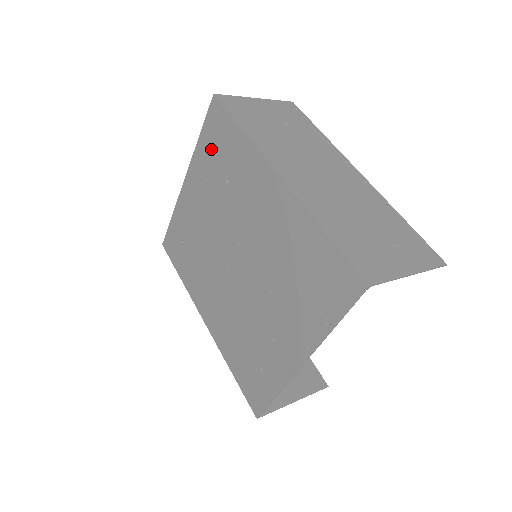
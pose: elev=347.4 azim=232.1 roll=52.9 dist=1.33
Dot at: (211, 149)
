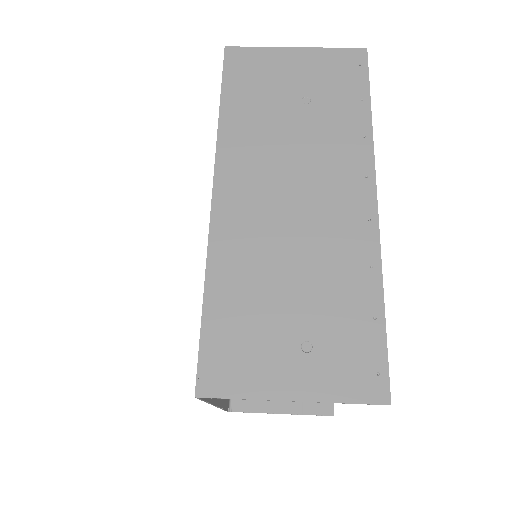
Dot at: occluded
